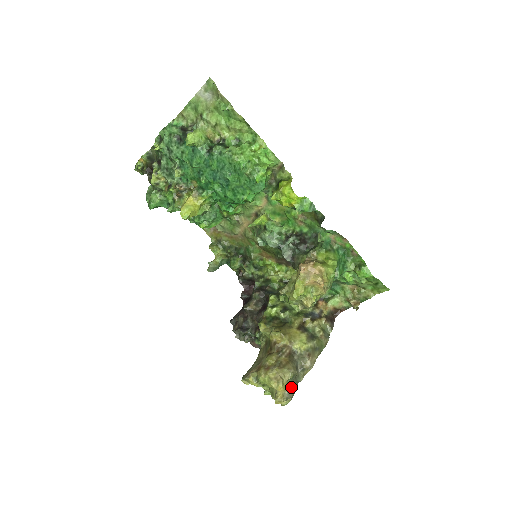
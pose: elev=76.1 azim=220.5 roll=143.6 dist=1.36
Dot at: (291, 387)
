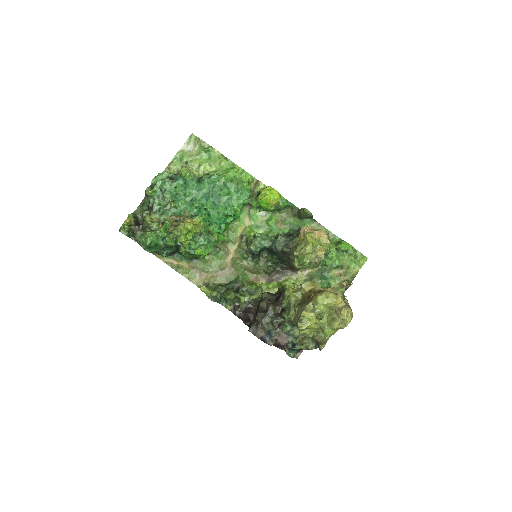
Dot at: occluded
